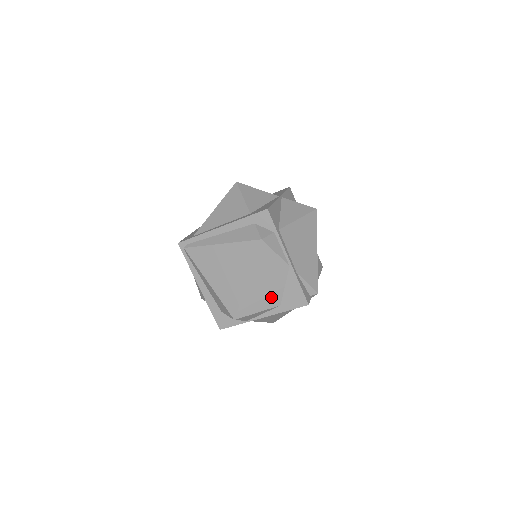
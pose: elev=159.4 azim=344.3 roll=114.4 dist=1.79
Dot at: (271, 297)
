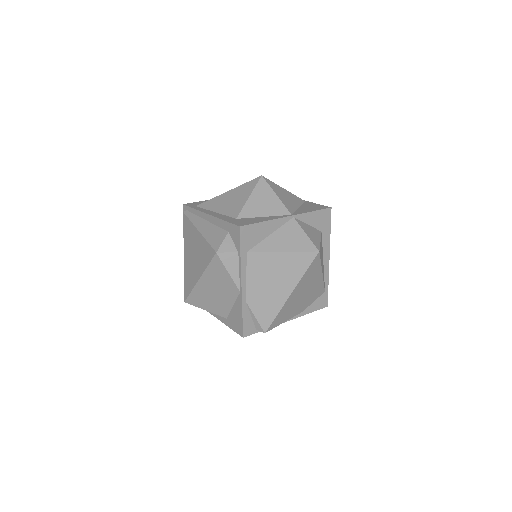
Dot at: (219, 306)
